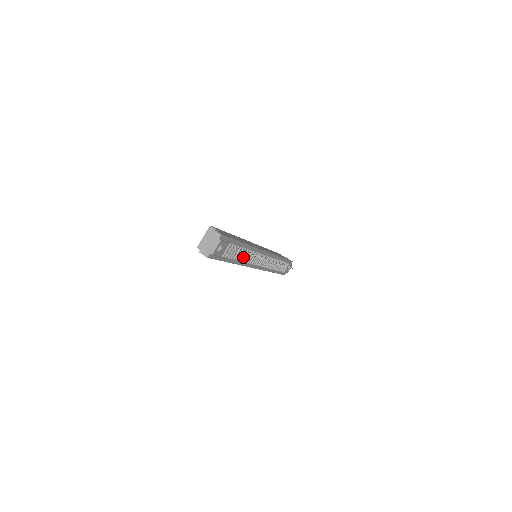
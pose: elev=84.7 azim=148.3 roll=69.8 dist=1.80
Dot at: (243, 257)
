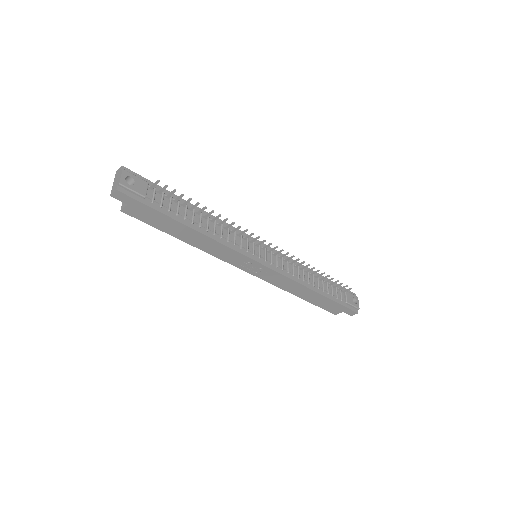
Dot at: (207, 226)
